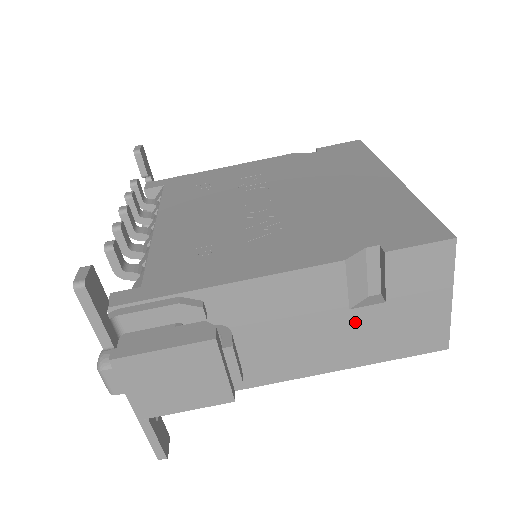
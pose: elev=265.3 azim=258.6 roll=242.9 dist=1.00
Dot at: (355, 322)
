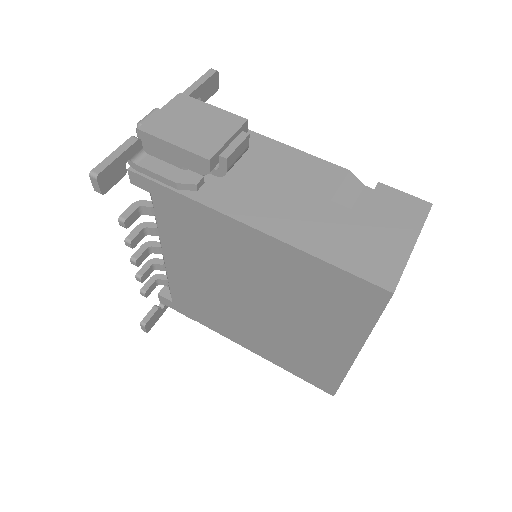
Dot at: (328, 212)
